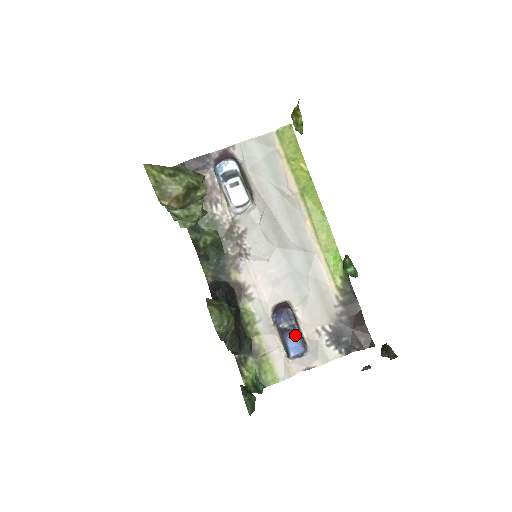
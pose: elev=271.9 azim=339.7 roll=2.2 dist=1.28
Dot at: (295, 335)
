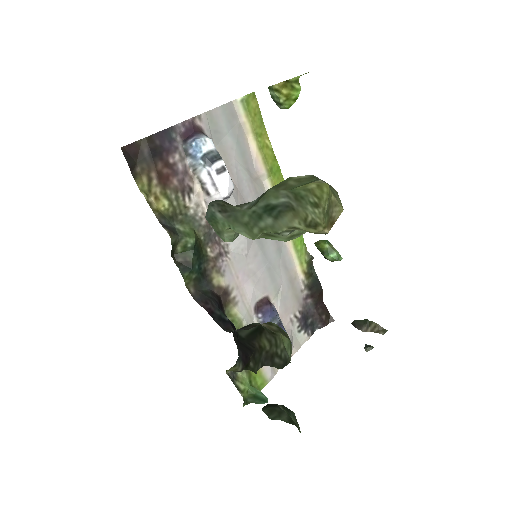
Dot at: occluded
